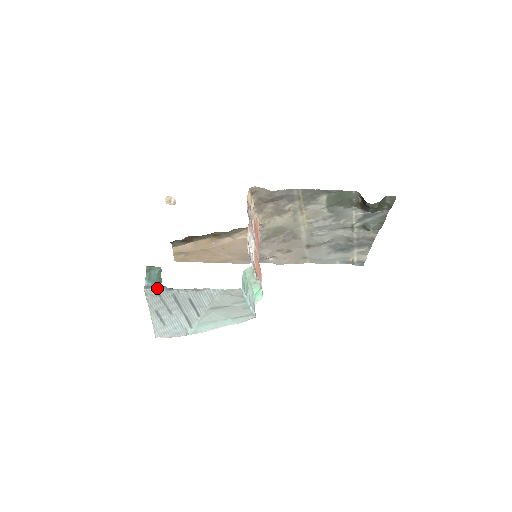
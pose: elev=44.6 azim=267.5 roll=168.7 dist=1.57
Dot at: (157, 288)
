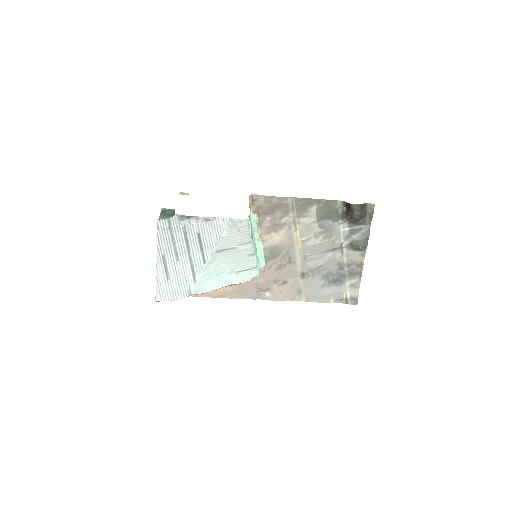
Dot at: (170, 218)
